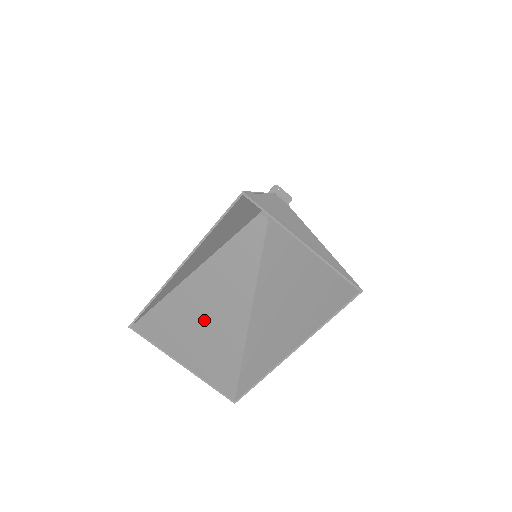
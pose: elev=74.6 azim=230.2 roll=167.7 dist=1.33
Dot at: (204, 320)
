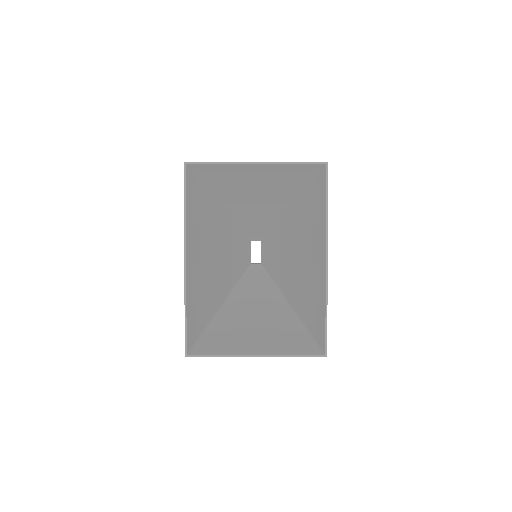
Dot at: (252, 327)
